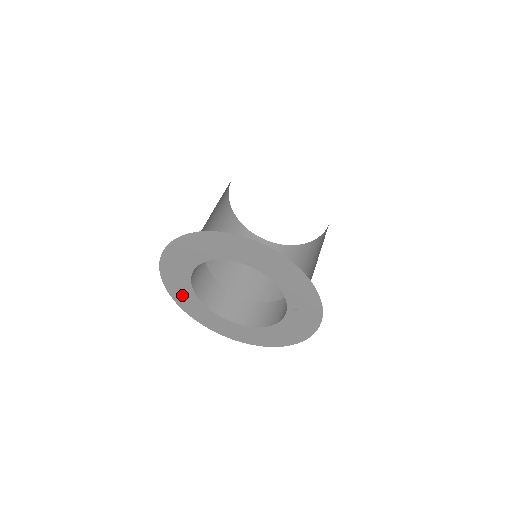
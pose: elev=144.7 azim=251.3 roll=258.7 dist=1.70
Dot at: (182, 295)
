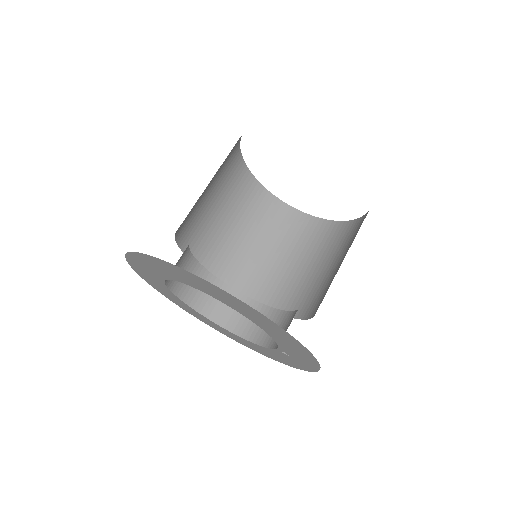
Dot at: (151, 279)
